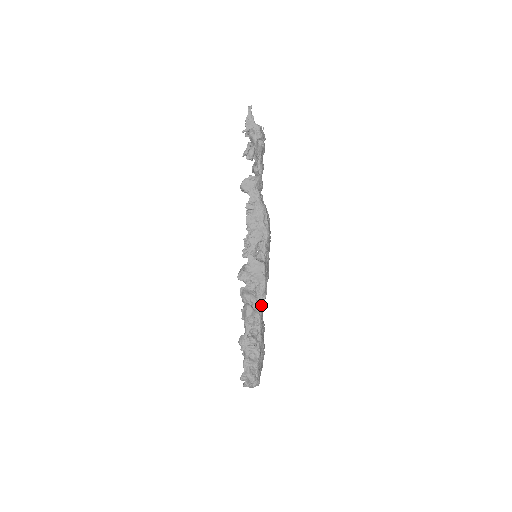
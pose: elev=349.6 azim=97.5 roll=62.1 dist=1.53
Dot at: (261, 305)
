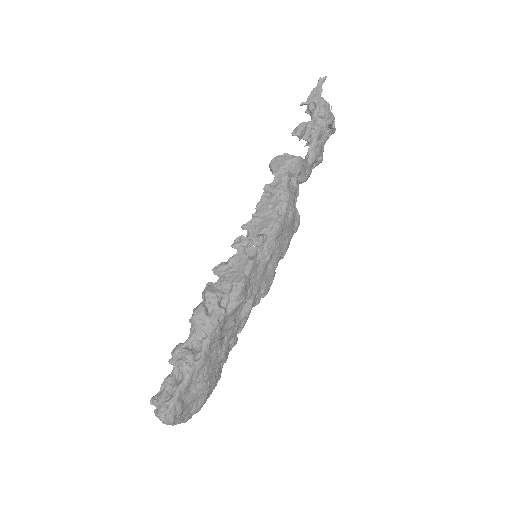
Dot at: (222, 313)
